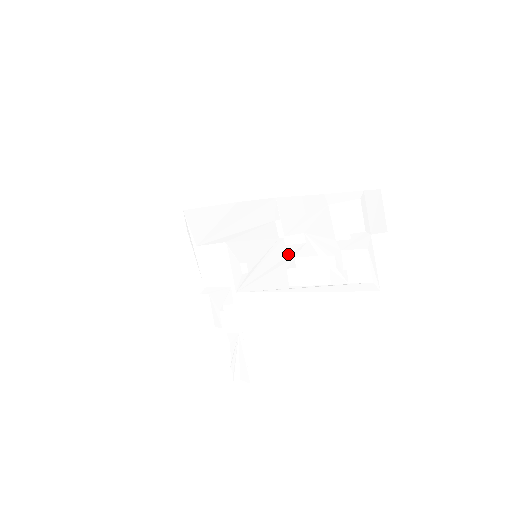
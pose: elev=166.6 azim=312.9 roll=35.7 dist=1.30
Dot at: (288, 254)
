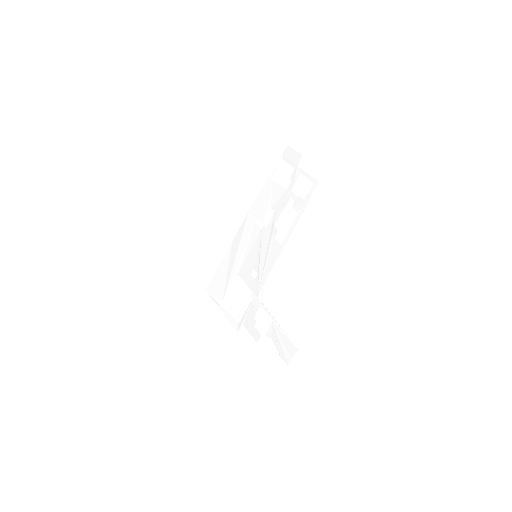
Dot at: (270, 230)
